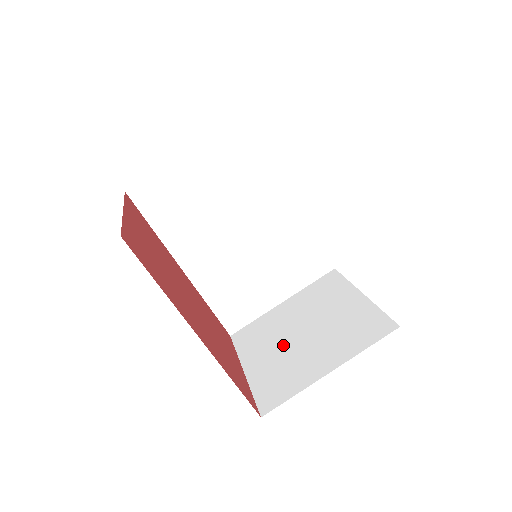
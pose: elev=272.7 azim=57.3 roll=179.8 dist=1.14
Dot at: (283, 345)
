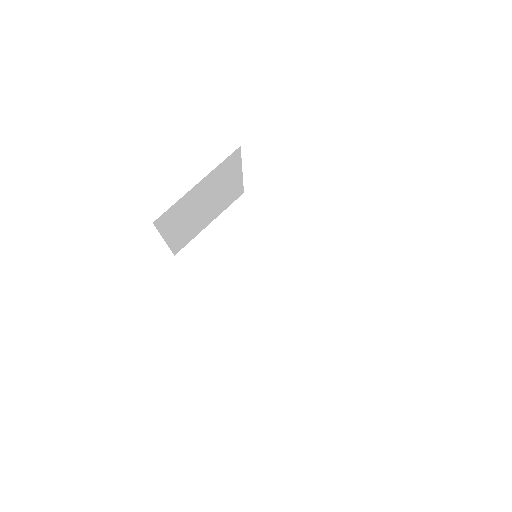
Dot at: occluded
